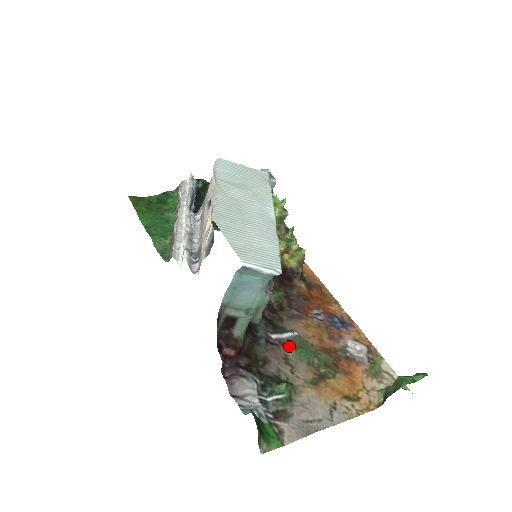
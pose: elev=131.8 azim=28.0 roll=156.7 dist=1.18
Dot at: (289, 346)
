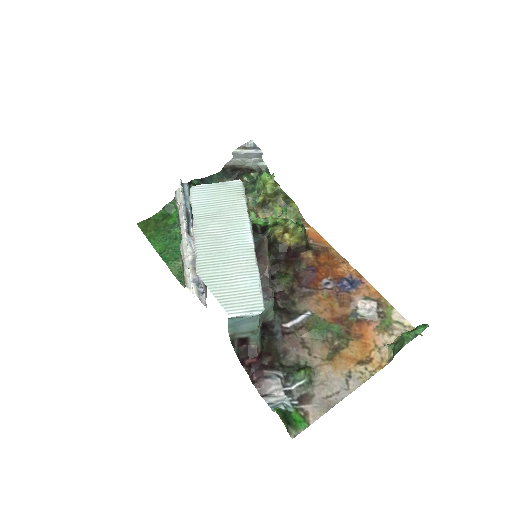
Dot at: (304, 329)
